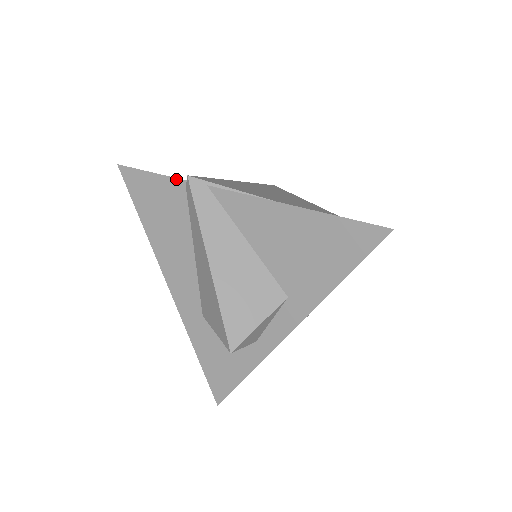
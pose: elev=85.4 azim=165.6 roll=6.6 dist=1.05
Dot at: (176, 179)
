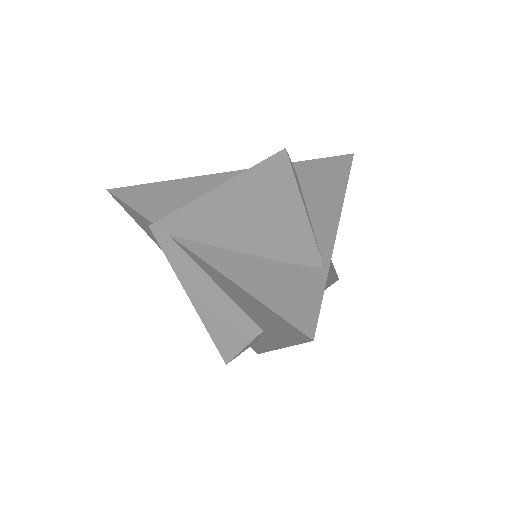
Dot at: (146, 219)
